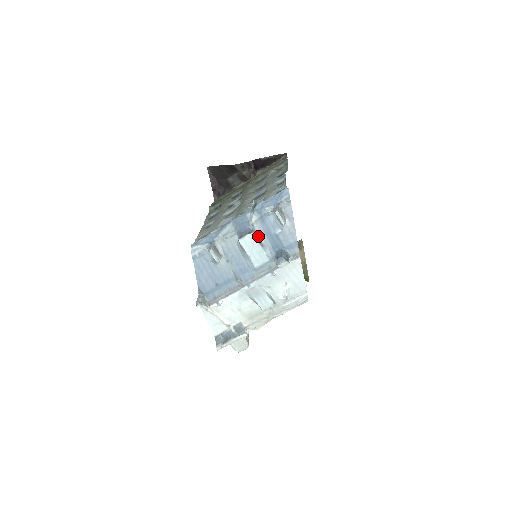
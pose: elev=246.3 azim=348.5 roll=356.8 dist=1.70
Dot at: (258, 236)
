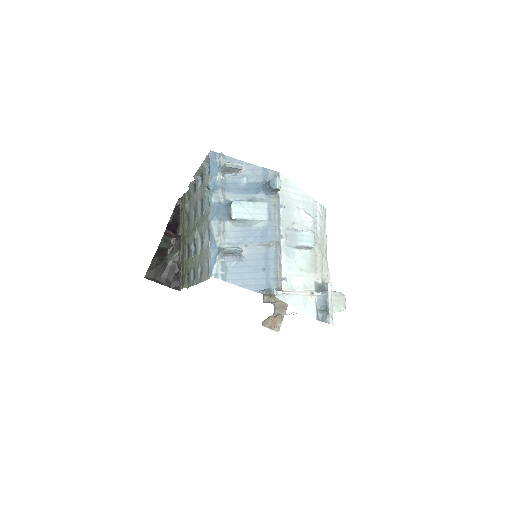
Dot at: (238, 201)
